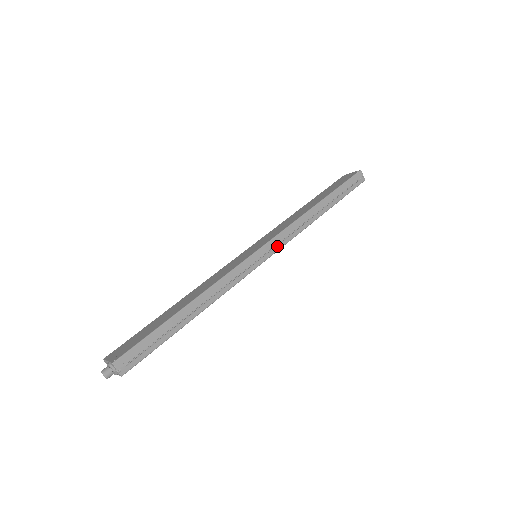
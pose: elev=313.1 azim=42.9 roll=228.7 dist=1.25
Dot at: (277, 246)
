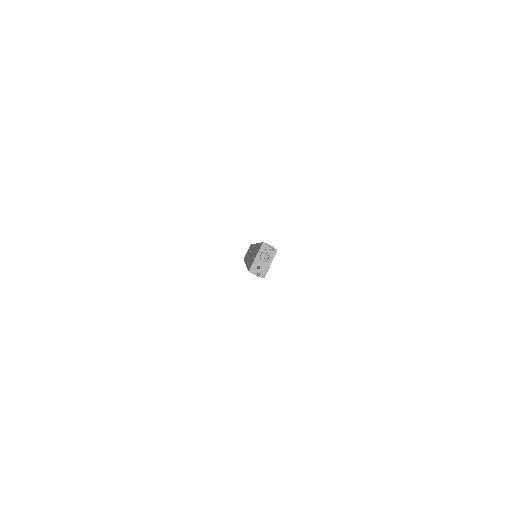
Dot at: occluded
